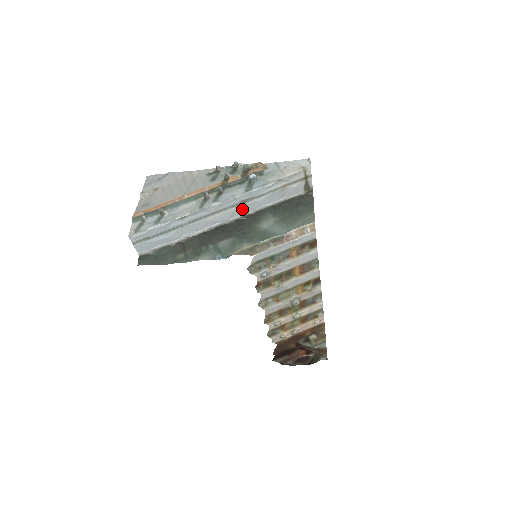
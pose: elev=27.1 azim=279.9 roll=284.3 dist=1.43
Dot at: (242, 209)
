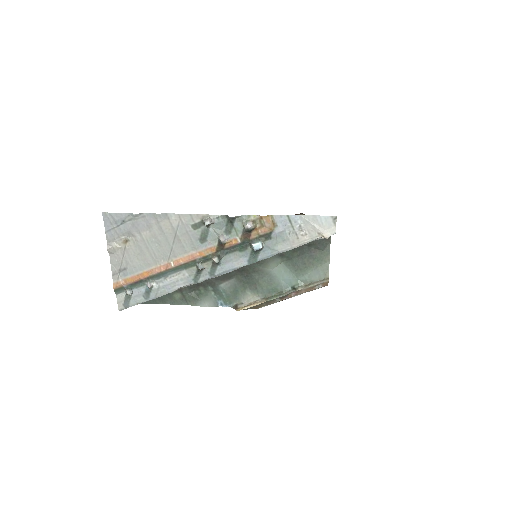
Dot at: occluded
